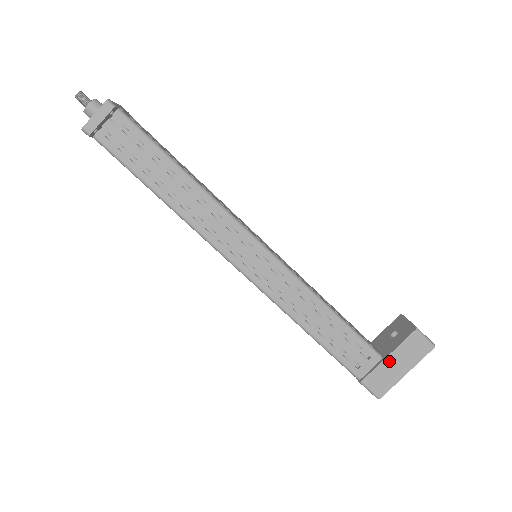
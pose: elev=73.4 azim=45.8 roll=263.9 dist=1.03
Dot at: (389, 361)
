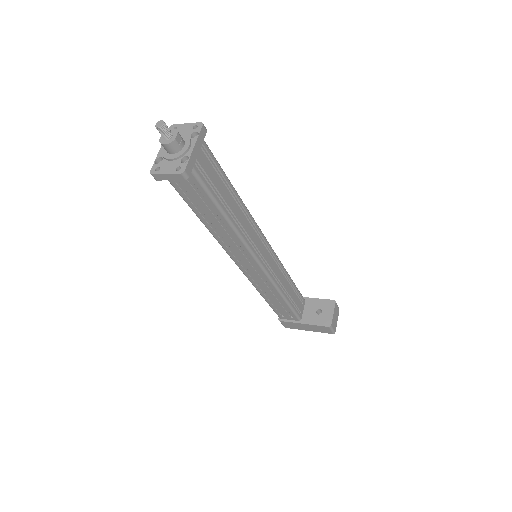
Dot at: (302, 325)
